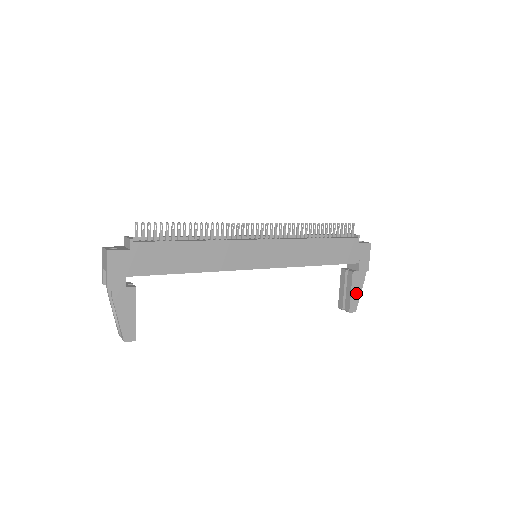
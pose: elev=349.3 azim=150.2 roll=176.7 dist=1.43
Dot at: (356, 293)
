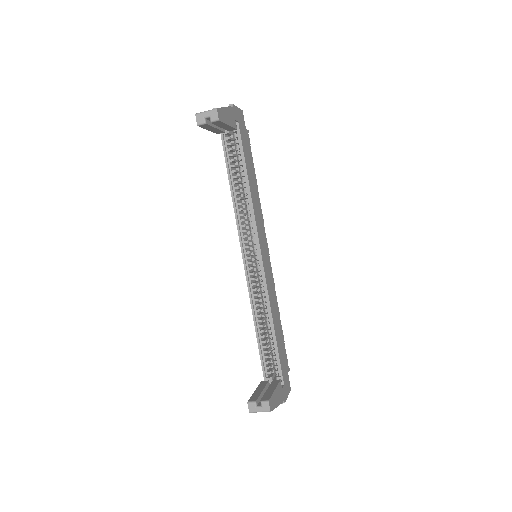
Dot at: (276, 399)
